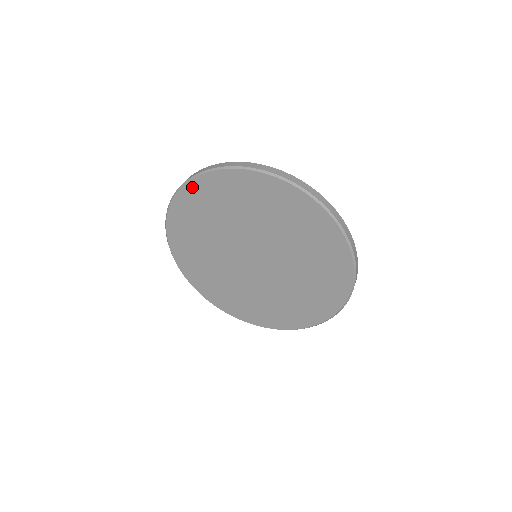
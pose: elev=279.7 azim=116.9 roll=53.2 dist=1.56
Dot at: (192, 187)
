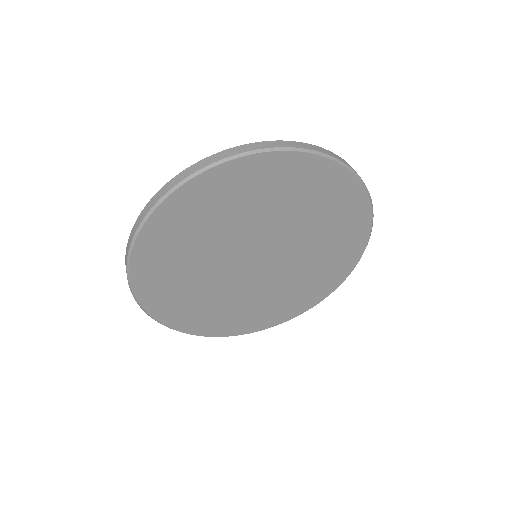
Dot at: (145, 240)
